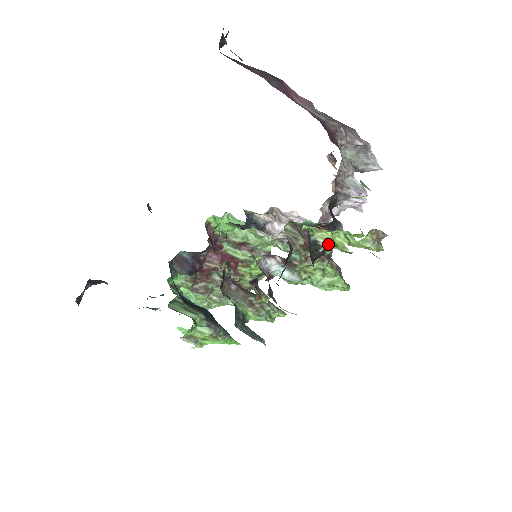
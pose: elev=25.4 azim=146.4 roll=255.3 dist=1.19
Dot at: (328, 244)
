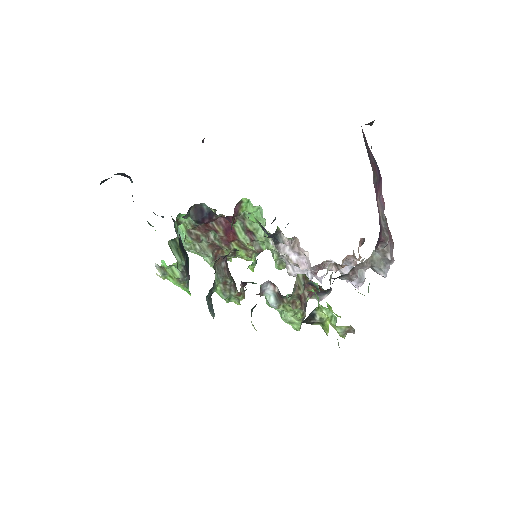
Dot at: (320, 321)
